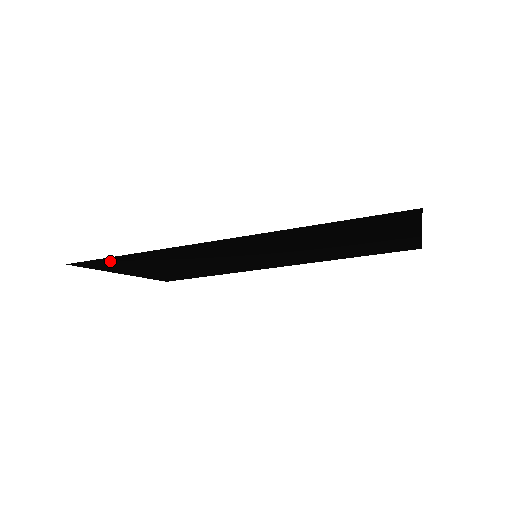
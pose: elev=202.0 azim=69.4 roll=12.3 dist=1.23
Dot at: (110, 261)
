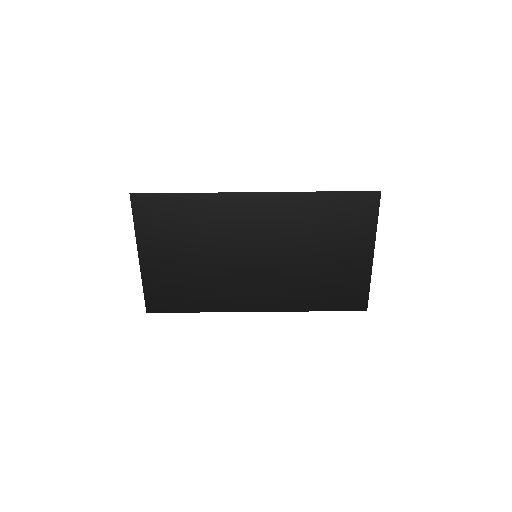
Dot at: (161, 205)
